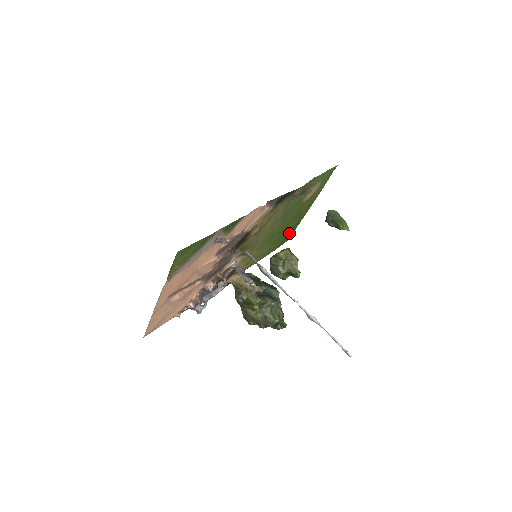
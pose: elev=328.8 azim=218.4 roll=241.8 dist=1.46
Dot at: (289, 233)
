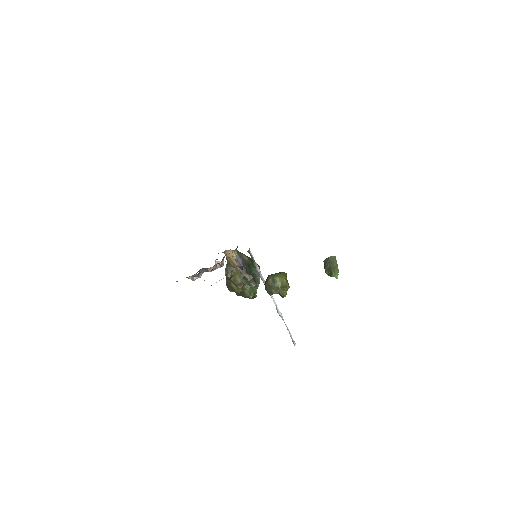
Dot at: occluded
